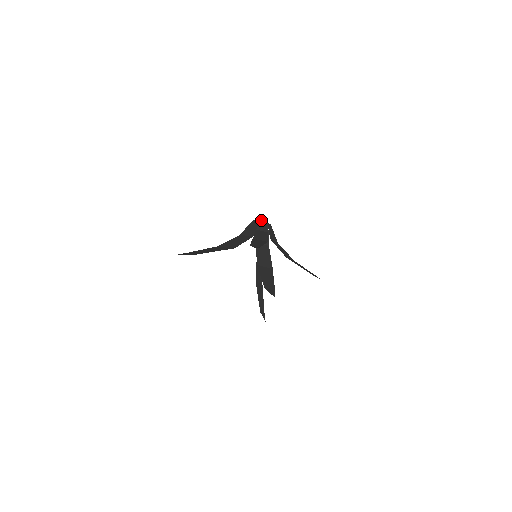
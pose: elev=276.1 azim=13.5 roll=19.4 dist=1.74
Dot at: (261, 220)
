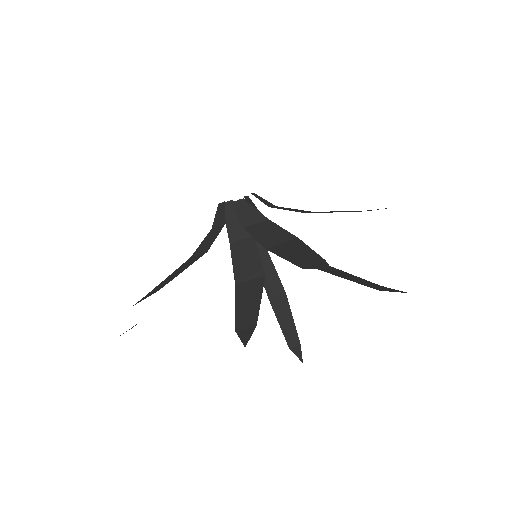
Dot at: (218, 206)
